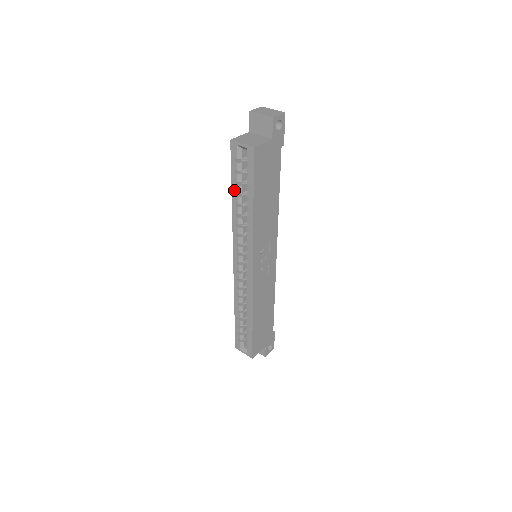
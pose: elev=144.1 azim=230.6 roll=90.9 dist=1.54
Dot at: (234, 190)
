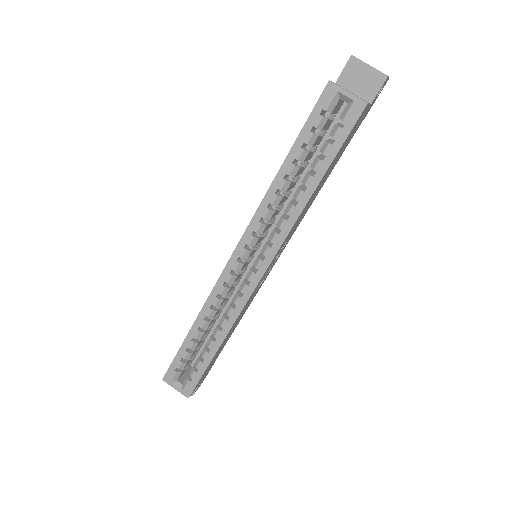
Dot at: (294, 154)
